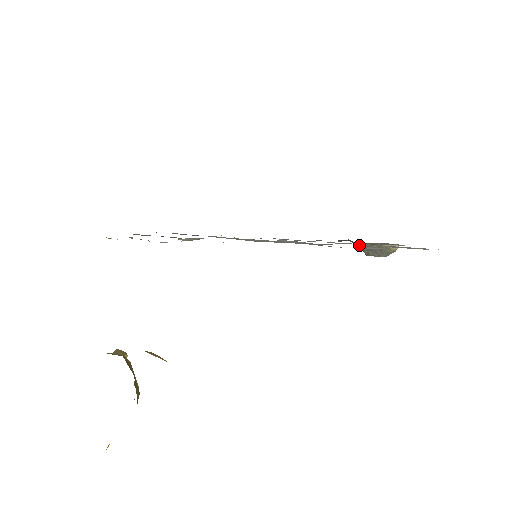
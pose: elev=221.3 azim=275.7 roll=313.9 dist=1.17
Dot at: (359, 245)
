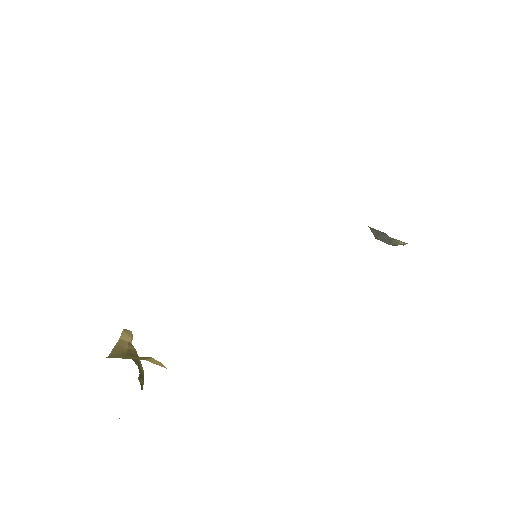
Dot at: (369, 227)
